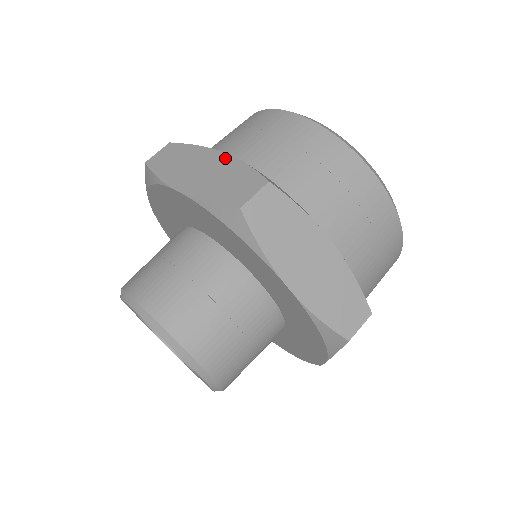
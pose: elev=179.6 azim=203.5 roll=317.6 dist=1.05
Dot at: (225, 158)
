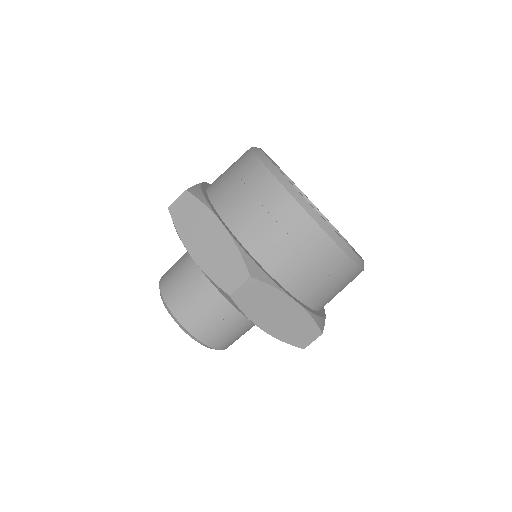
Dot at: (224, 234)
